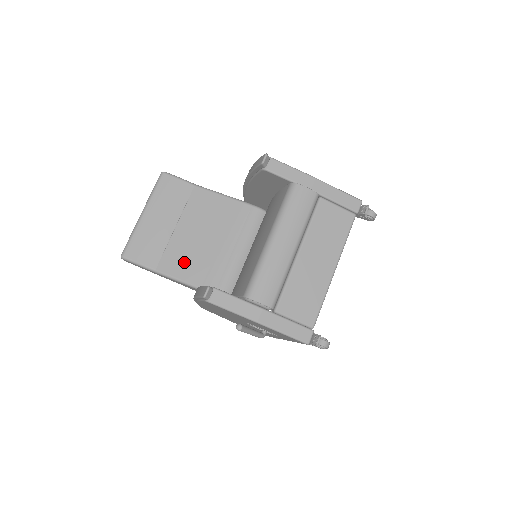
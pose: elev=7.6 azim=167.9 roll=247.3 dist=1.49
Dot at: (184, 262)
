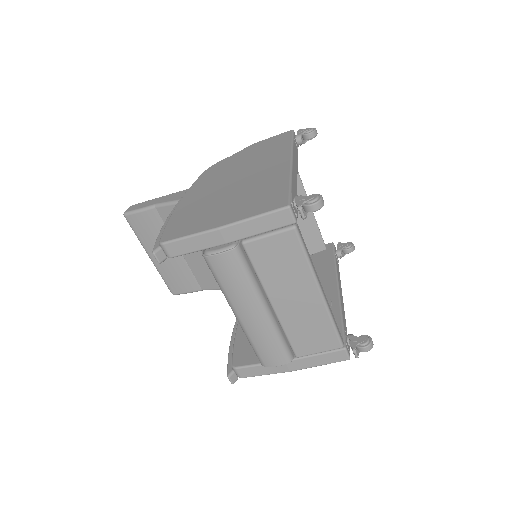
Dot at: occluded
